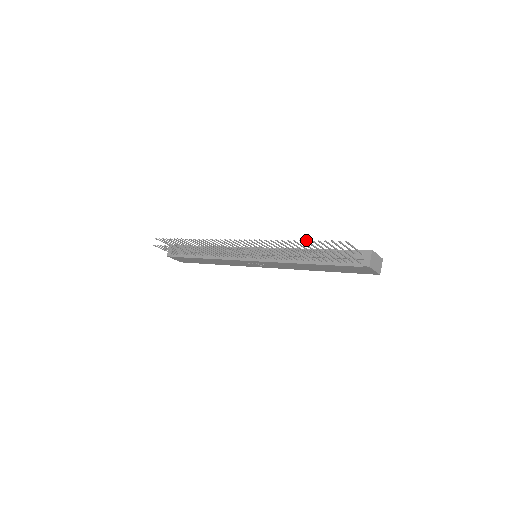
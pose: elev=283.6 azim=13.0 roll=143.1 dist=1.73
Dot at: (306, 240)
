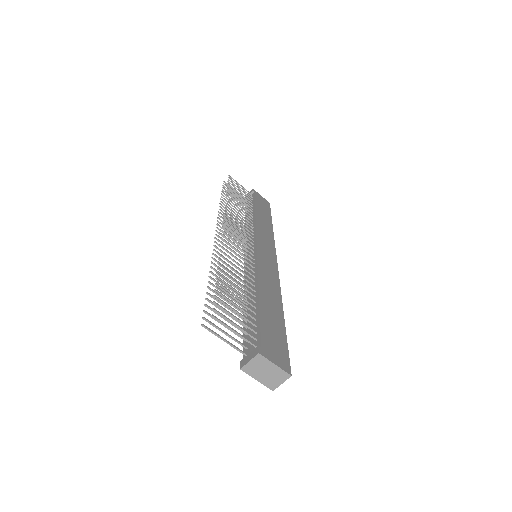
Dot at: (217, 278)
